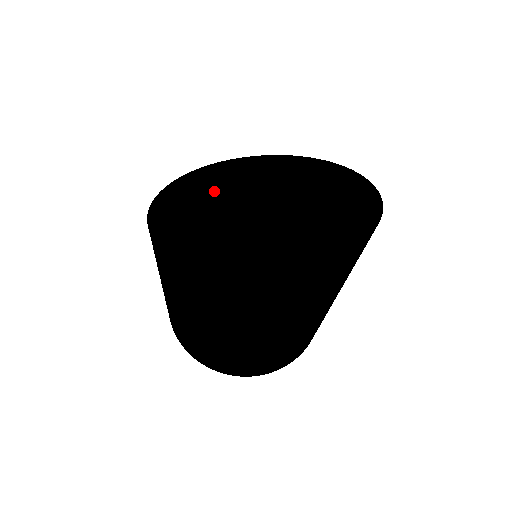
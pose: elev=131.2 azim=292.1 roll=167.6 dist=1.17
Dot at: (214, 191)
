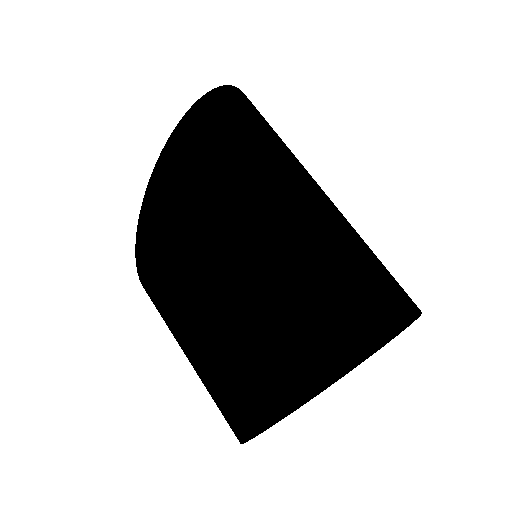
Dot at: occluded
